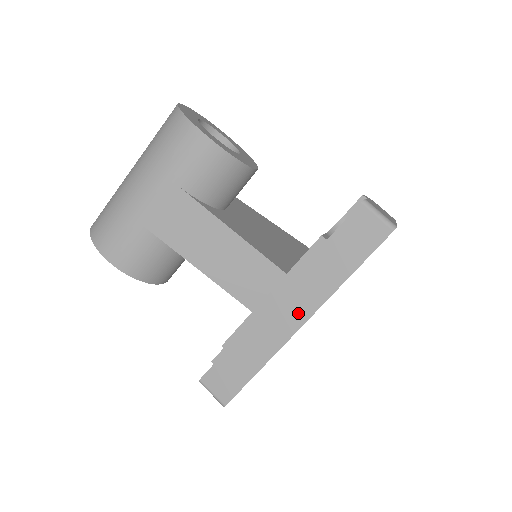
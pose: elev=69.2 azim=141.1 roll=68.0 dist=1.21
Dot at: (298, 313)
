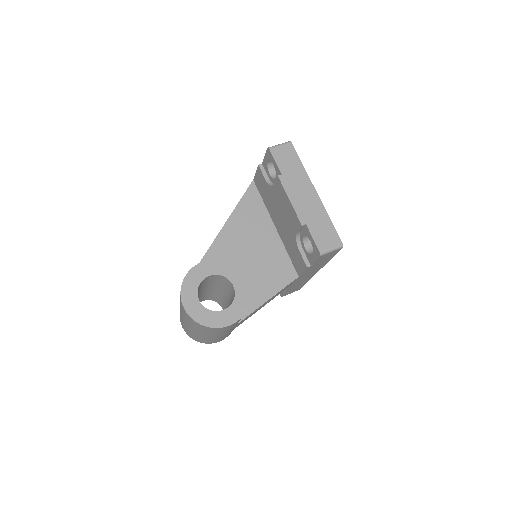
Dot at: (313, 273)
